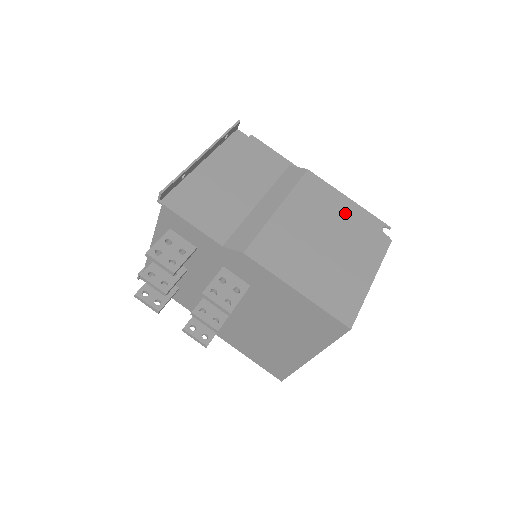
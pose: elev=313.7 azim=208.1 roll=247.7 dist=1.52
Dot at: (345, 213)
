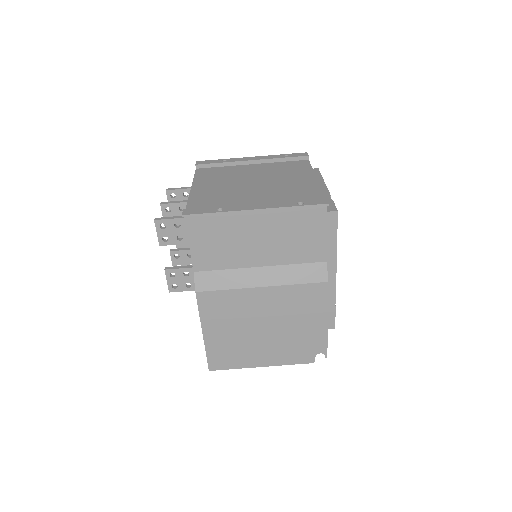
Dot at: (307, 326)
